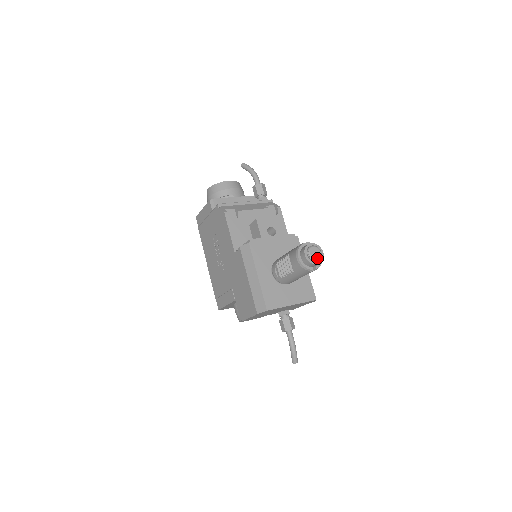
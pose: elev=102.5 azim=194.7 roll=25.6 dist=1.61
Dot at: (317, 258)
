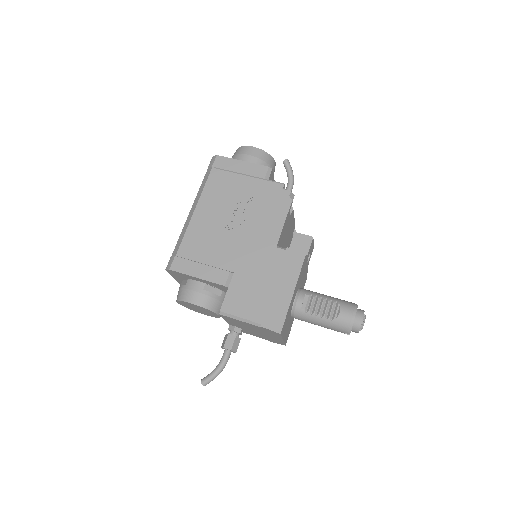
Dot at: occluded
